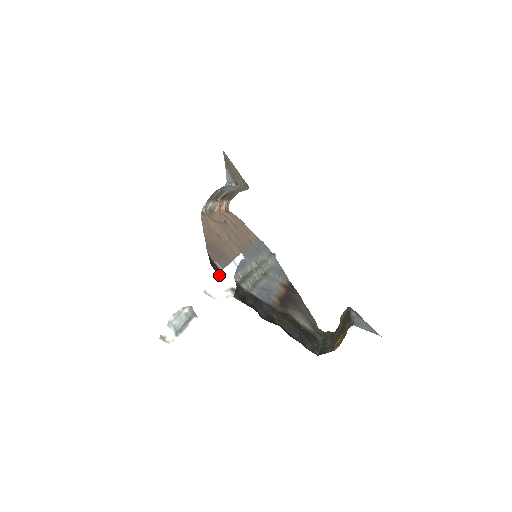
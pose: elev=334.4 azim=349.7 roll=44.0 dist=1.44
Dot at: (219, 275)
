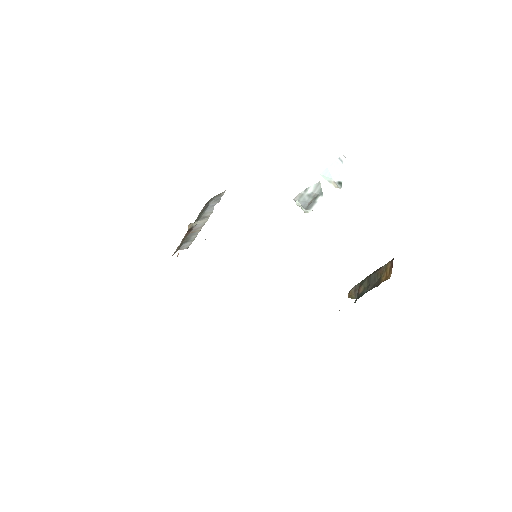
Dot at: (329, 169)
